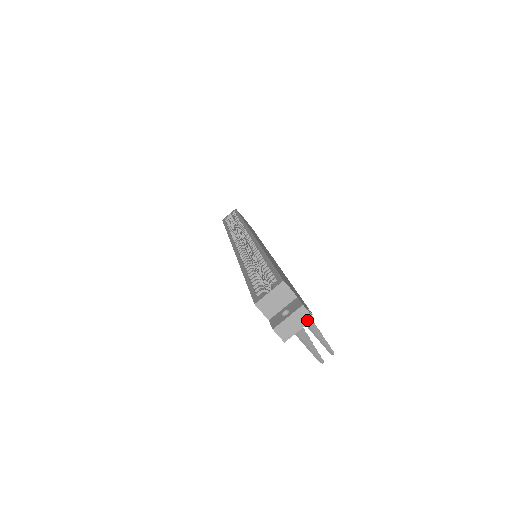
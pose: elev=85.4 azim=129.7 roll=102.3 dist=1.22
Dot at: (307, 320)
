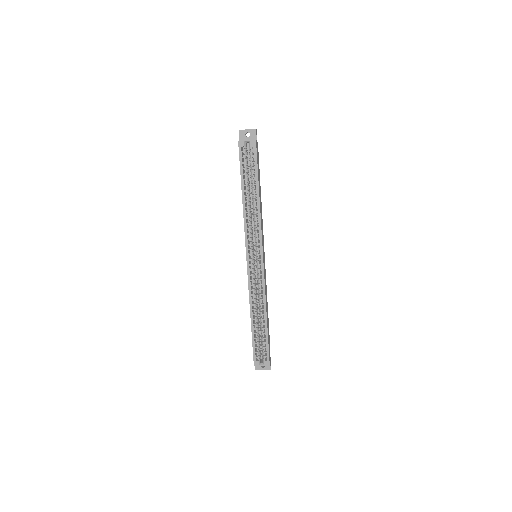
Dot at: occluded
